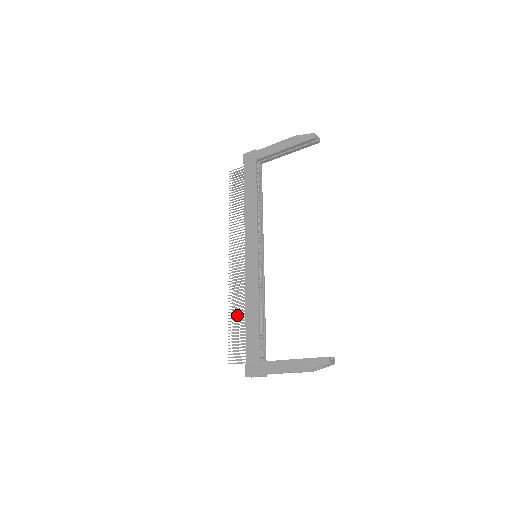
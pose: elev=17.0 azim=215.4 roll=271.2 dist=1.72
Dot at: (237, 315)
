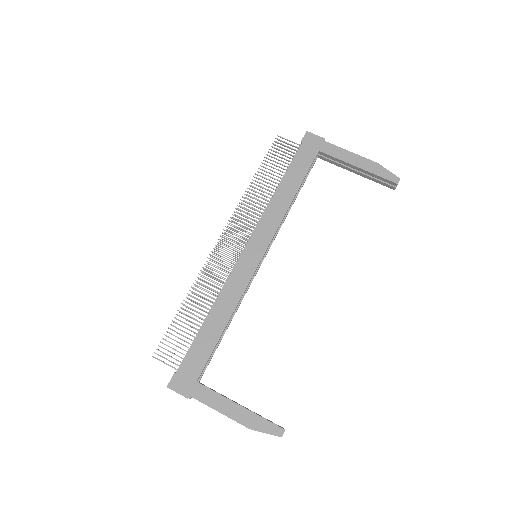
Dot at: occluded
